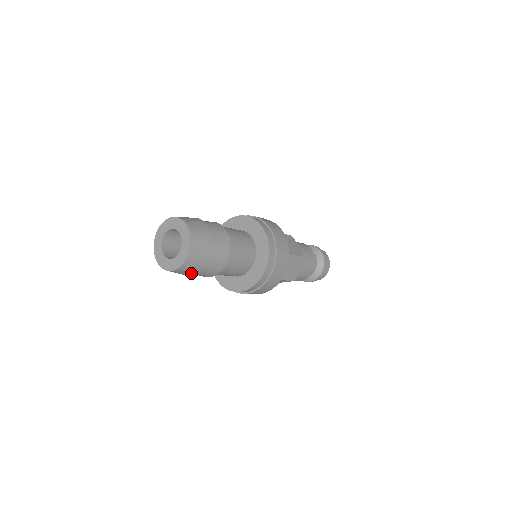
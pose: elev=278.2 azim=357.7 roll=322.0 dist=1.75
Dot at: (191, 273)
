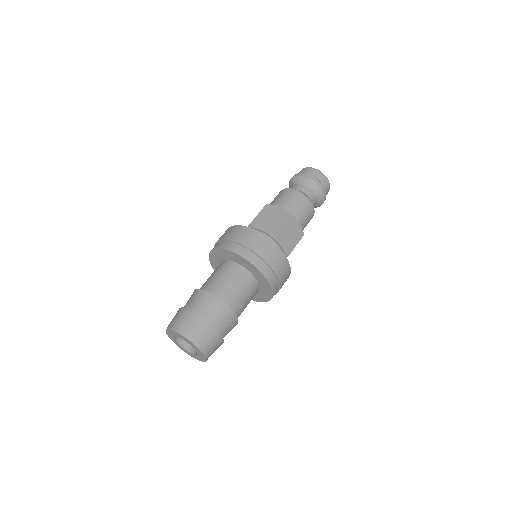
Dot at: (219, 346)
